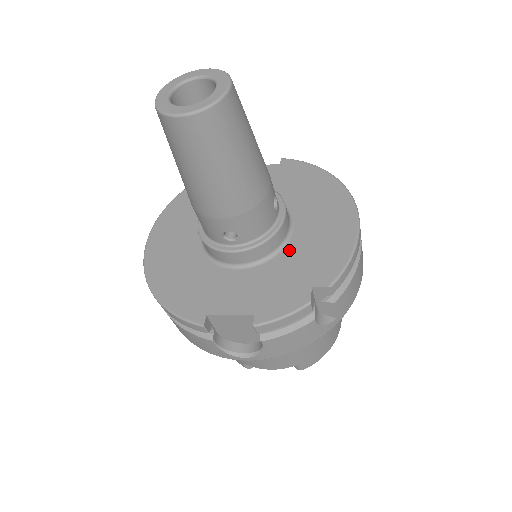
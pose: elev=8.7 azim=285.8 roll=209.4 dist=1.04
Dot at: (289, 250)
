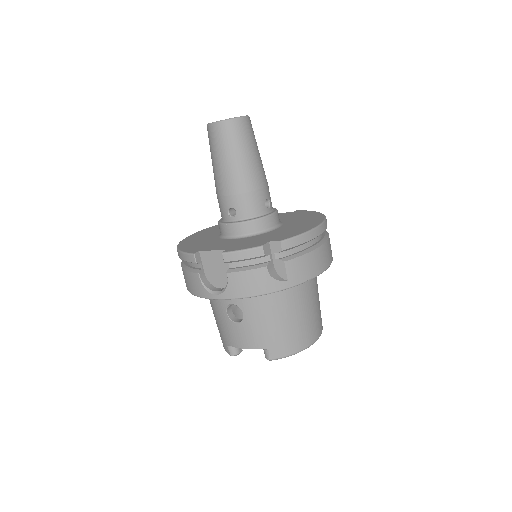
Dot at: (269, 233)
